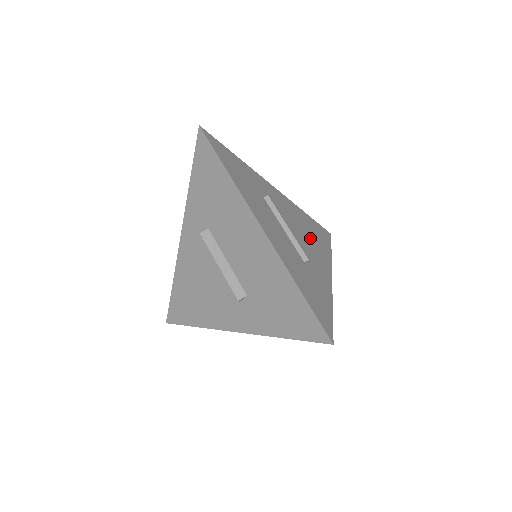
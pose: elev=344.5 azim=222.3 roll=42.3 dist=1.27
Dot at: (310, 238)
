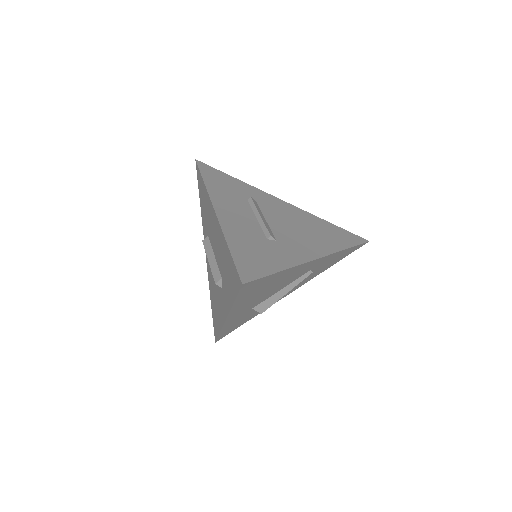
Dot at: (308, 233)
